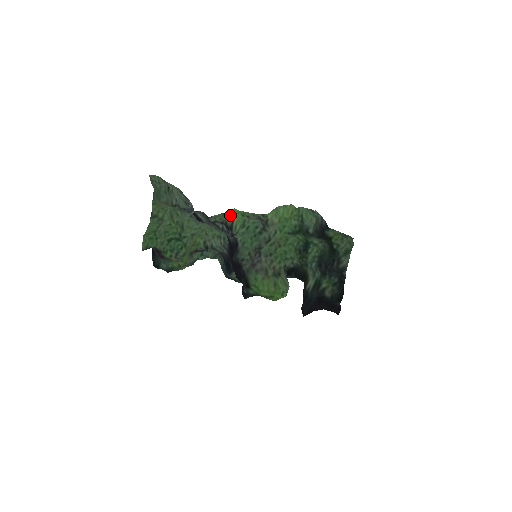
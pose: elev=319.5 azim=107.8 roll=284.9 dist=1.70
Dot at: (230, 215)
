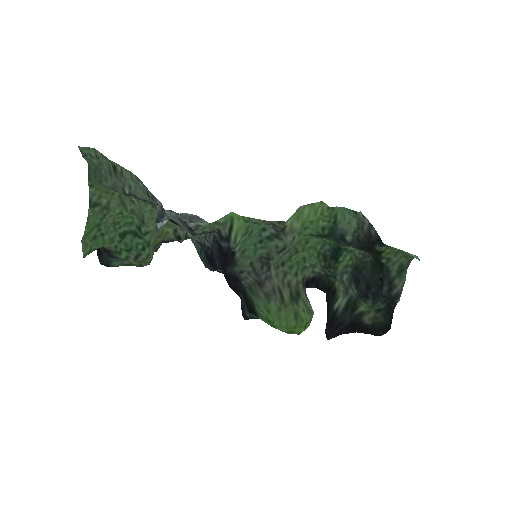
Dot at: (226, 221)
